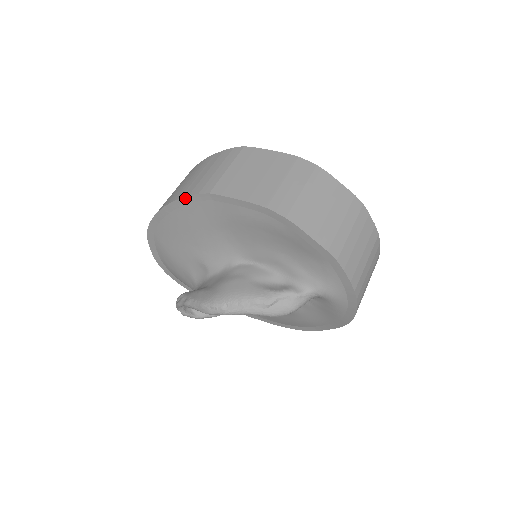
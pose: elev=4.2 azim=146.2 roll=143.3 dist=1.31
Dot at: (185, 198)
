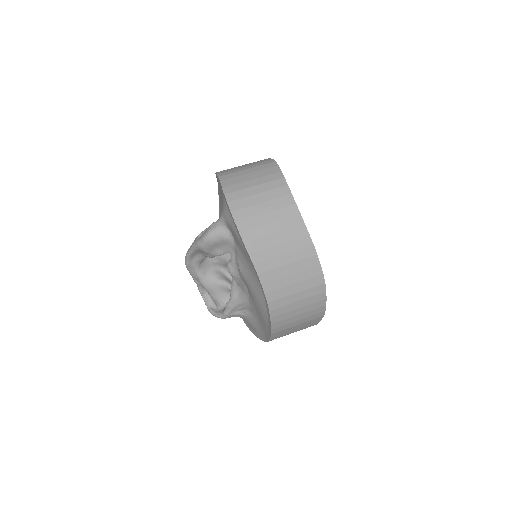
Dot at: (219, 216)
